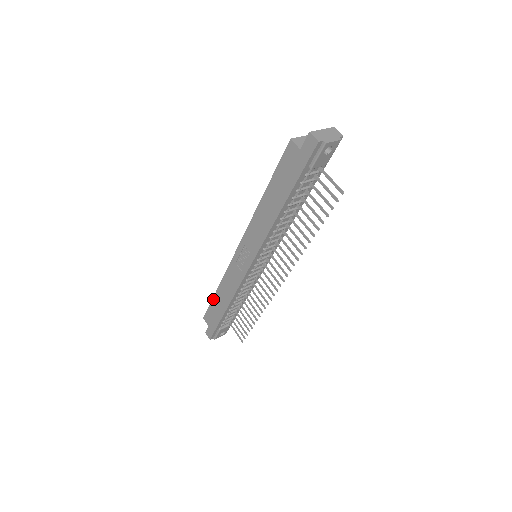
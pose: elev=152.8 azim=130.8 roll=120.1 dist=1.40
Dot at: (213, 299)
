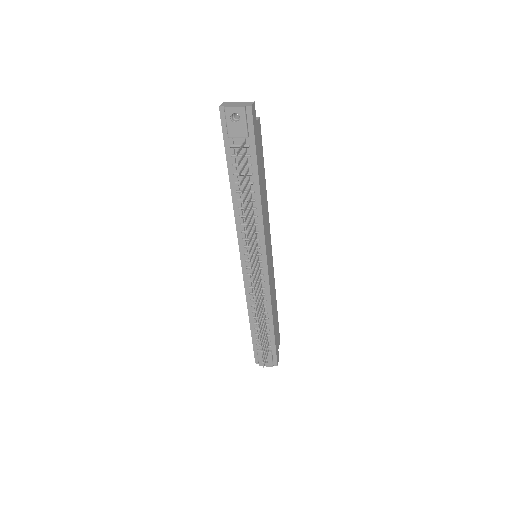
Dot at: occluded
